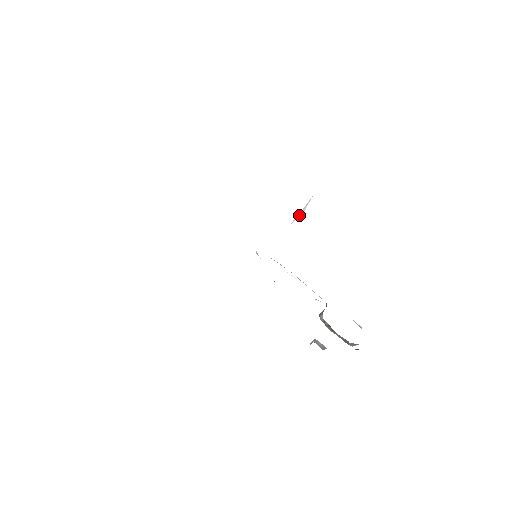
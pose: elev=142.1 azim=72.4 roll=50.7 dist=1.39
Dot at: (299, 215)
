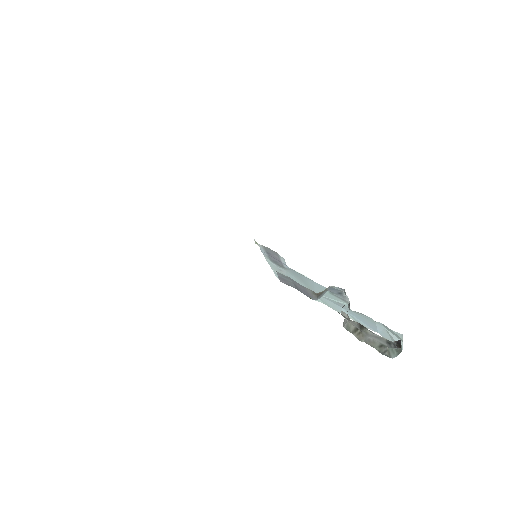
Dot at: occluded
